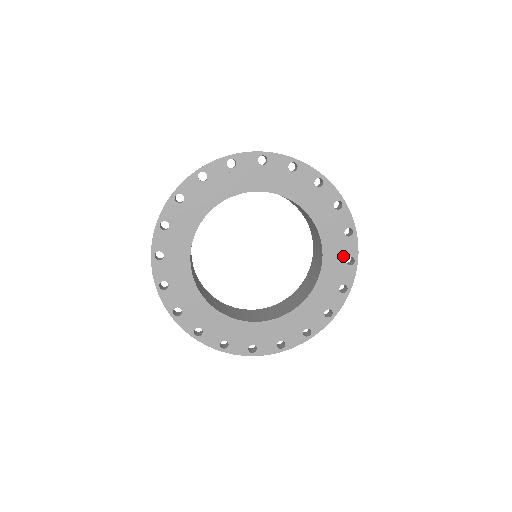
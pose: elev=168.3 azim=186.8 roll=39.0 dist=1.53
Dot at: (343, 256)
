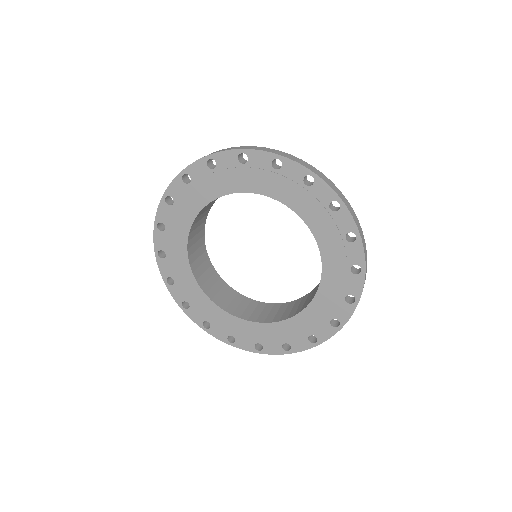
Dot at: (346, 264)
